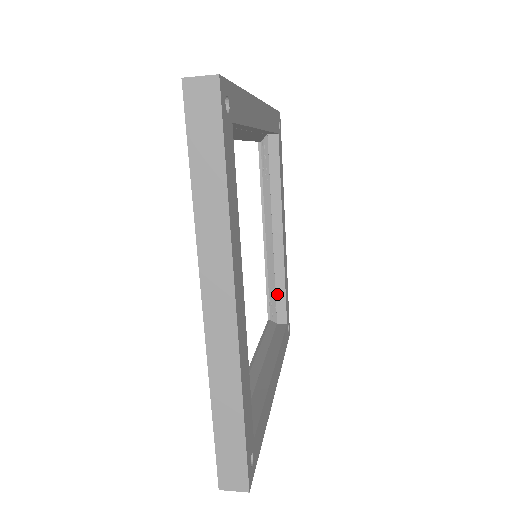
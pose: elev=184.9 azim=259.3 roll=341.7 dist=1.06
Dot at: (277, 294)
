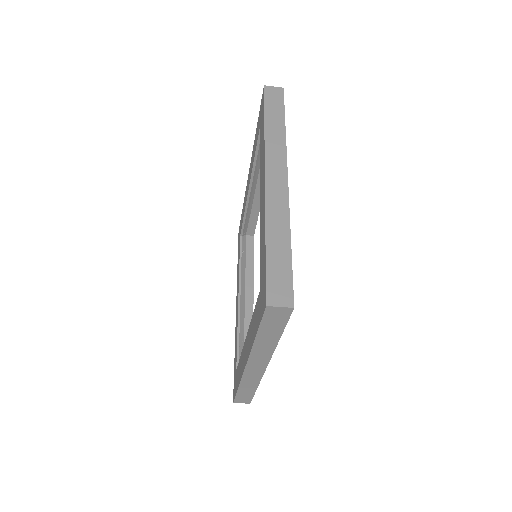
Dot at: occluded
